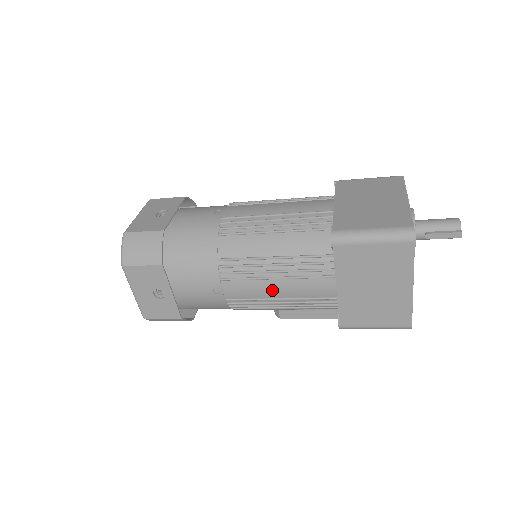
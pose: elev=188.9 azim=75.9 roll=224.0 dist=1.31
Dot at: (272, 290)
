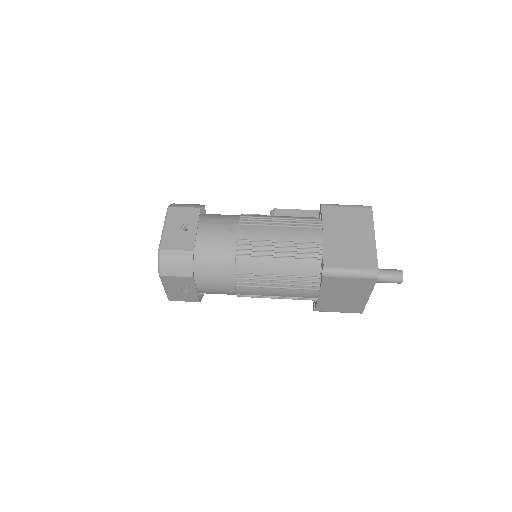
Dot at: occluded
